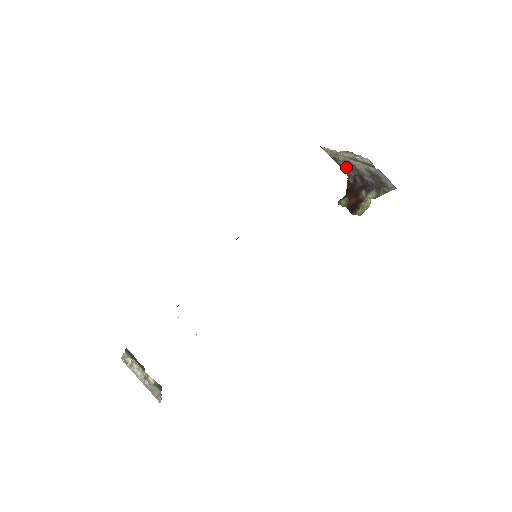
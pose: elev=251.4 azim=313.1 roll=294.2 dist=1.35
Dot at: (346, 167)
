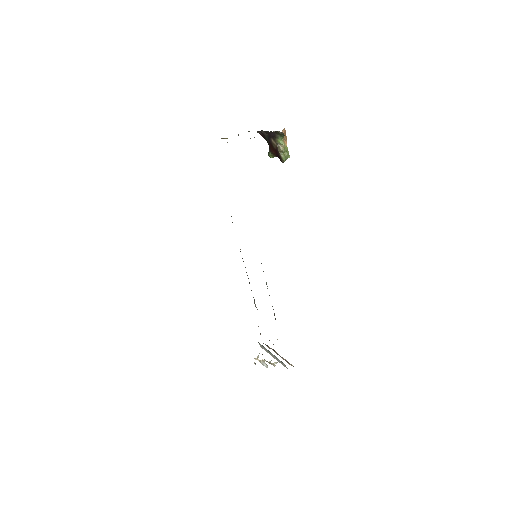
Dot at: occluded
